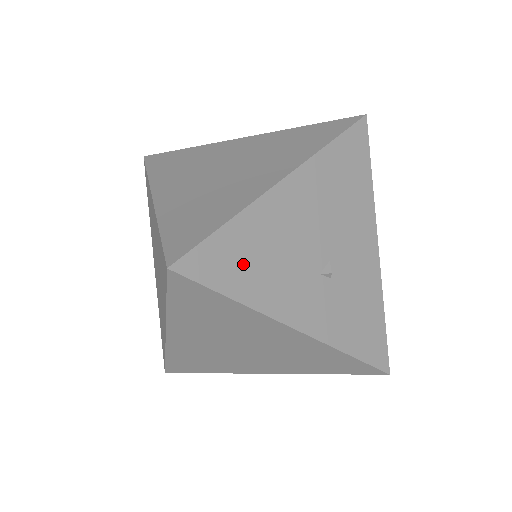
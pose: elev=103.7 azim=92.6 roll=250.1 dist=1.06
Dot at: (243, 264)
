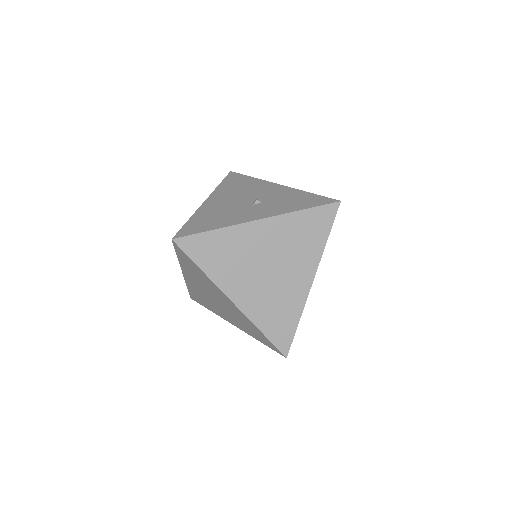
Dot at: (207, 222)
